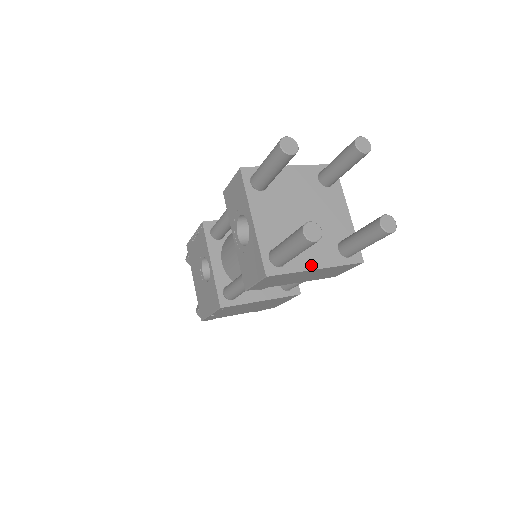
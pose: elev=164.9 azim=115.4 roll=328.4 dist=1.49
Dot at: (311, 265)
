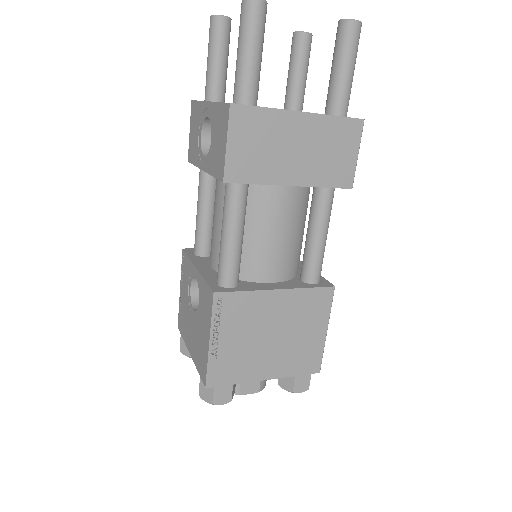
Dot at: (292, 110)
